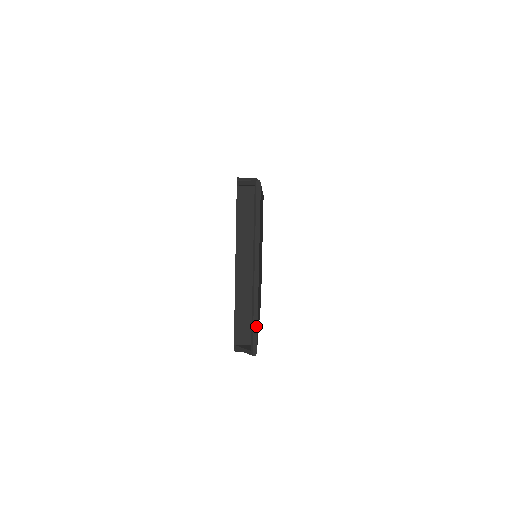
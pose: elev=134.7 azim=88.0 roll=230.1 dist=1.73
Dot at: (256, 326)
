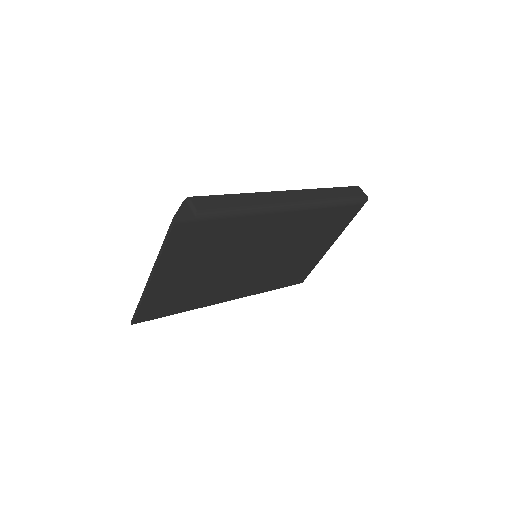
Dot at: (137, 310)
